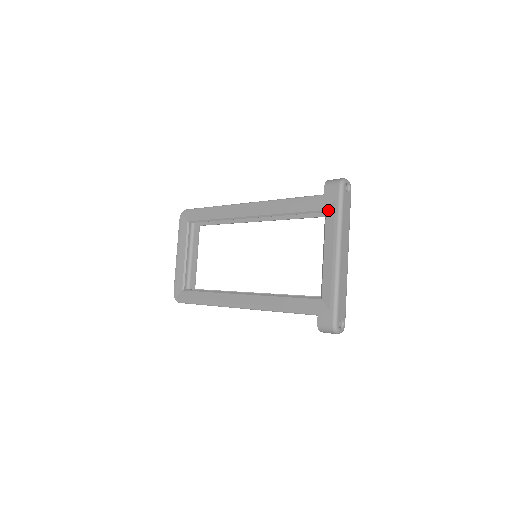
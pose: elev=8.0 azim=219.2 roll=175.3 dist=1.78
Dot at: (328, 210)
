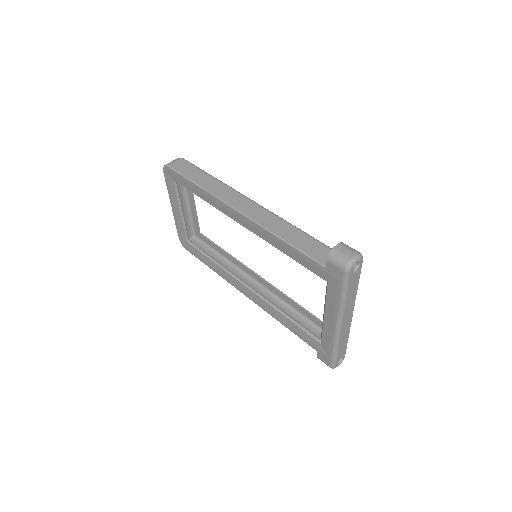
Dot at: (330, 285)
